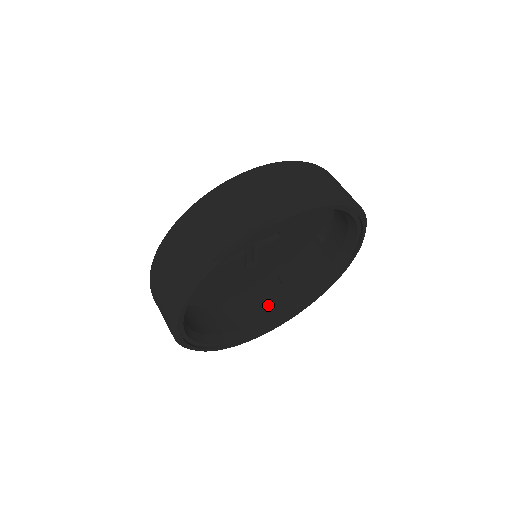
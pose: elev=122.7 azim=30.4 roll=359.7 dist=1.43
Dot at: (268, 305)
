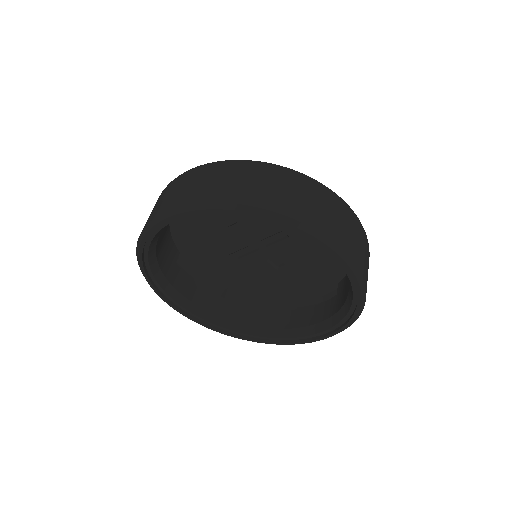
Dot at: (317, 314)
